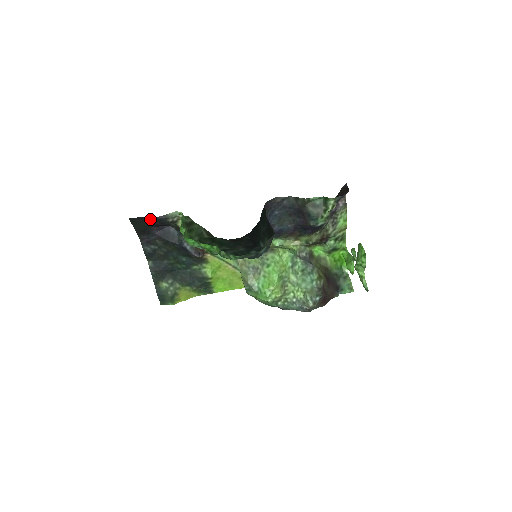
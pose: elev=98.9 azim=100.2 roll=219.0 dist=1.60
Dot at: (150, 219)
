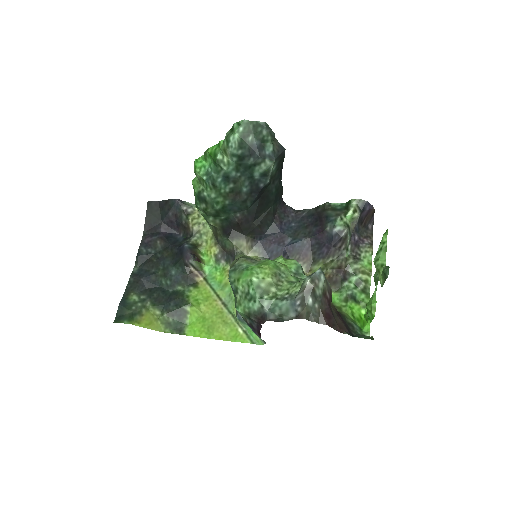
Dot at: (166, 205)
